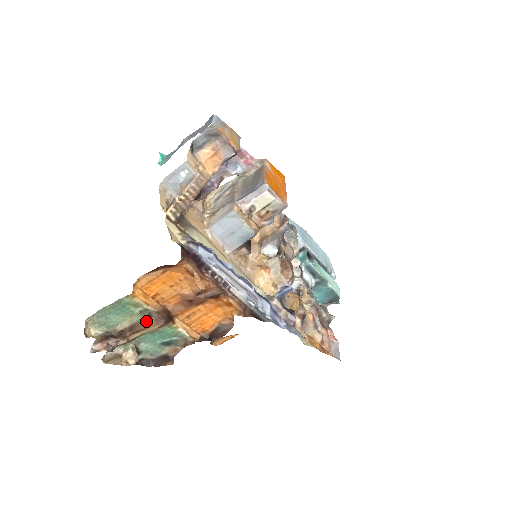
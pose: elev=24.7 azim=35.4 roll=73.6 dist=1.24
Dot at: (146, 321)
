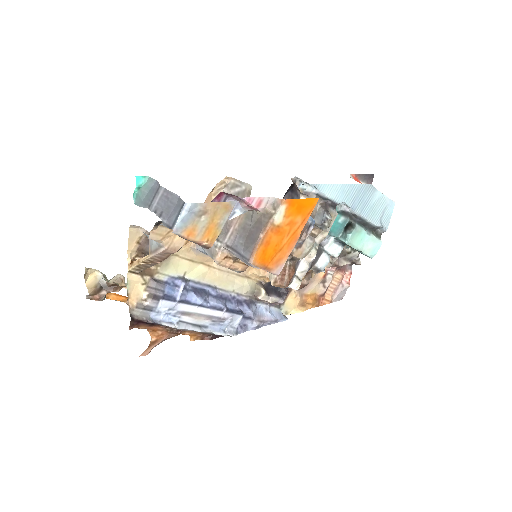
Dot at: occluded
